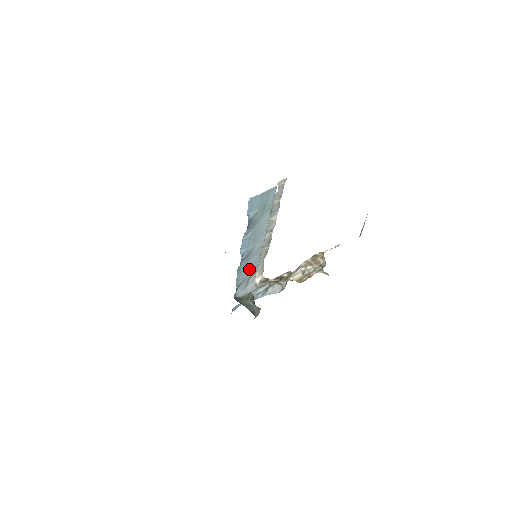
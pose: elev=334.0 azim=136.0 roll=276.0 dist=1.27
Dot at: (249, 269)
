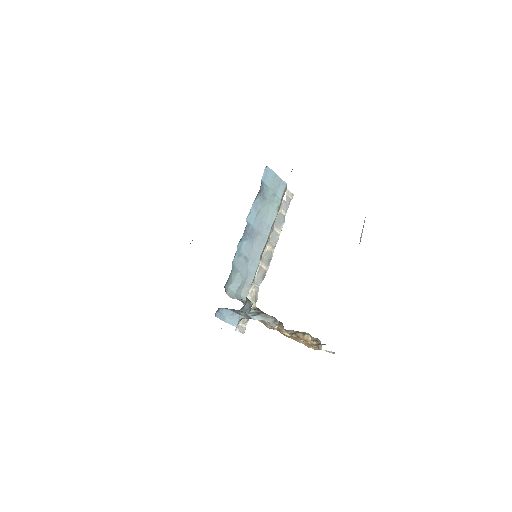
Dot at: (247, 265)
